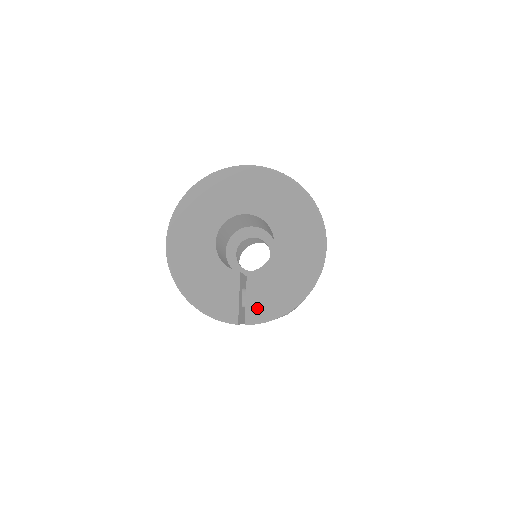
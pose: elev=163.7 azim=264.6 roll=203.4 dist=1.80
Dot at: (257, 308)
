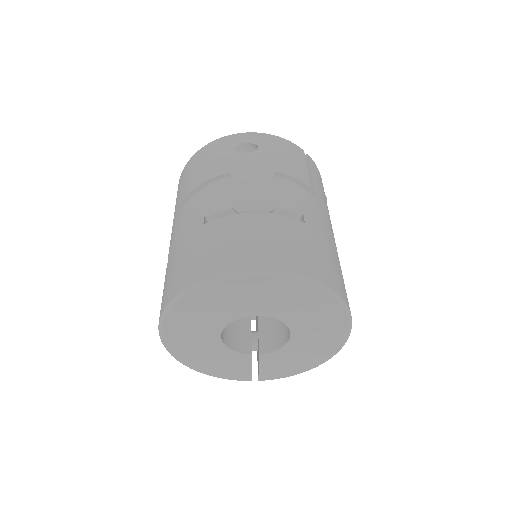
Dot at: (271, 373)
